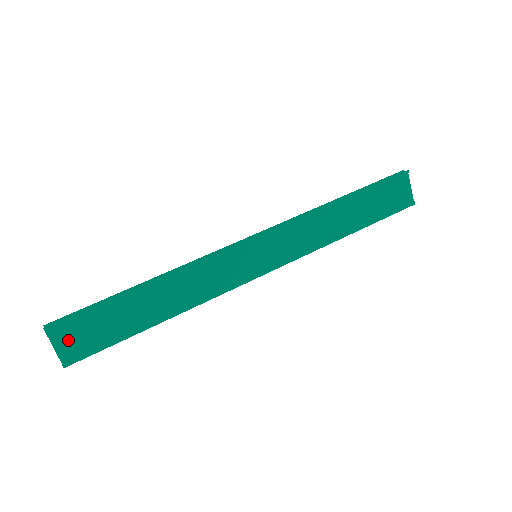
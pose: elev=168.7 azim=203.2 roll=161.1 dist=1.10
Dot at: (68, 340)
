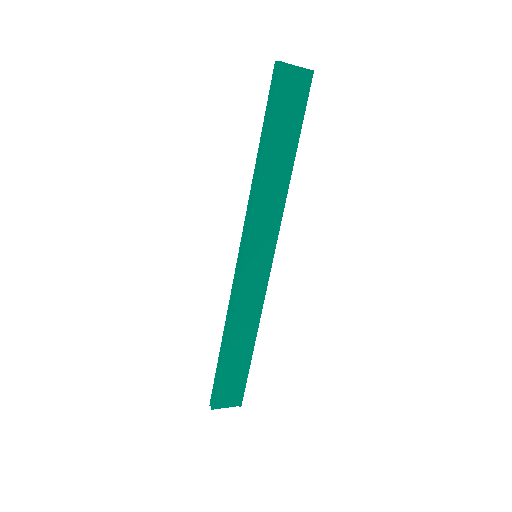
Dot at: (227, 399)
